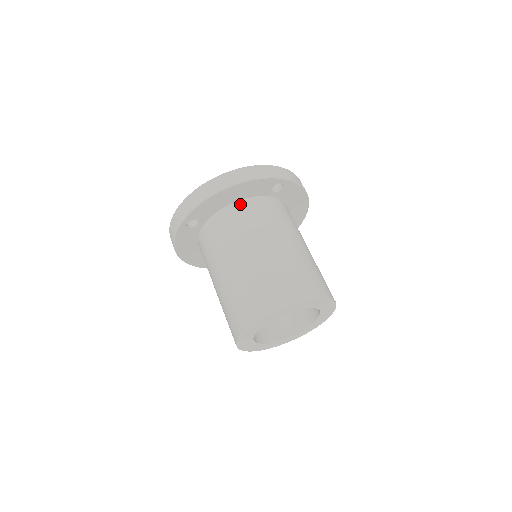
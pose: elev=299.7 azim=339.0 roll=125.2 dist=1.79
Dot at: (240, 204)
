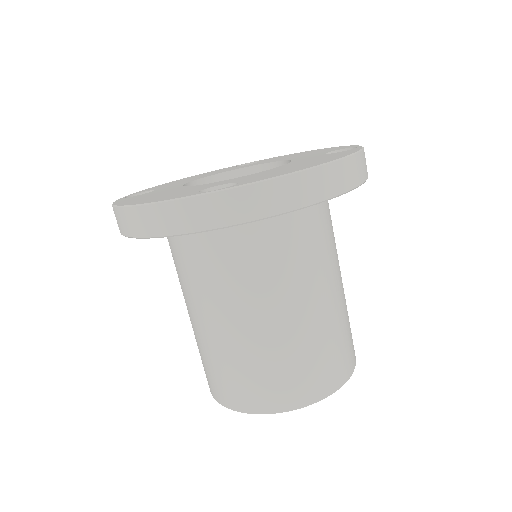
Dot at: occluded
